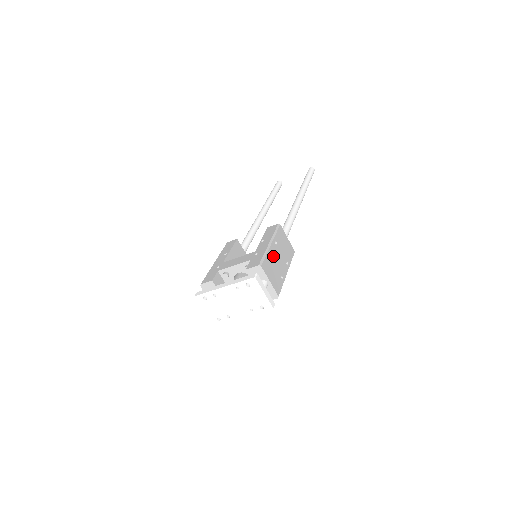
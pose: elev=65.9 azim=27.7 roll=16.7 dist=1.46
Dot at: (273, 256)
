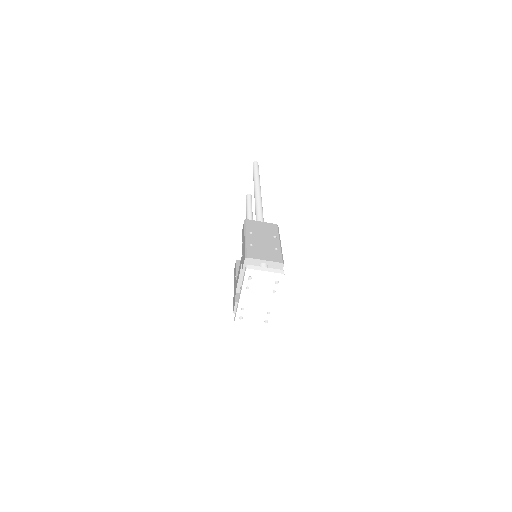
Dot at: (255, 243)
